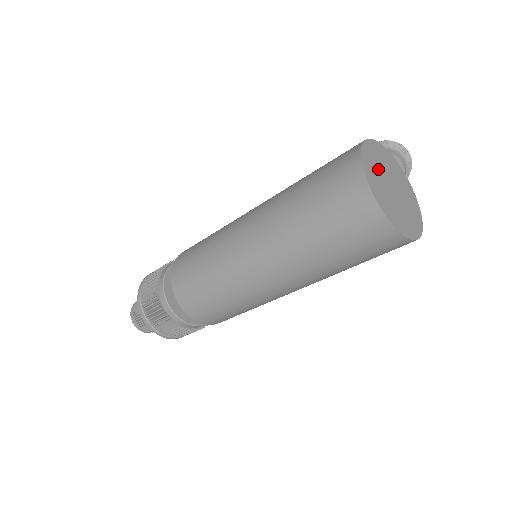
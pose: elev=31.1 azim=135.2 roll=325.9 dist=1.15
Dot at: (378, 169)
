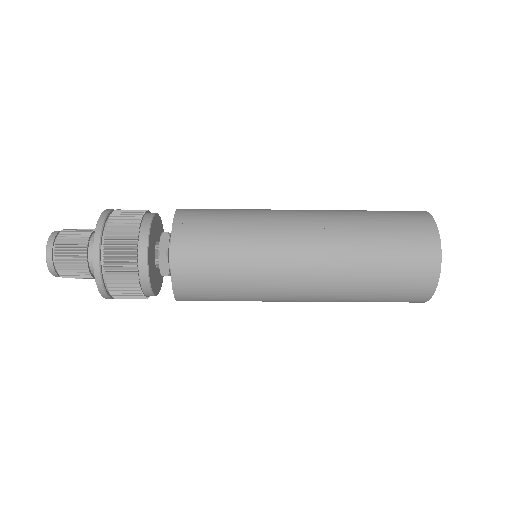
Dot at: occluded
